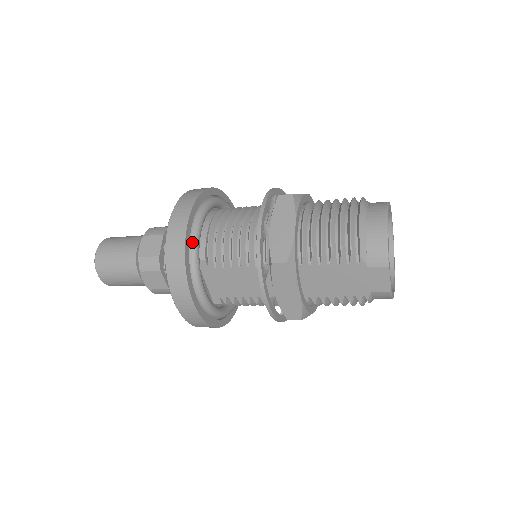
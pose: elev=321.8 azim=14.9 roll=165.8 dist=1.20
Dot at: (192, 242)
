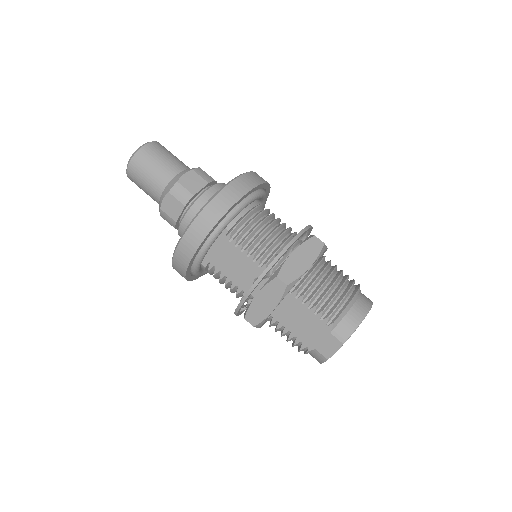
Dot at: (233, 212)
